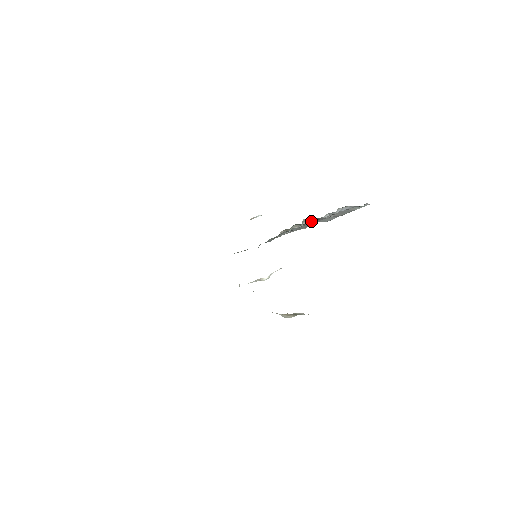
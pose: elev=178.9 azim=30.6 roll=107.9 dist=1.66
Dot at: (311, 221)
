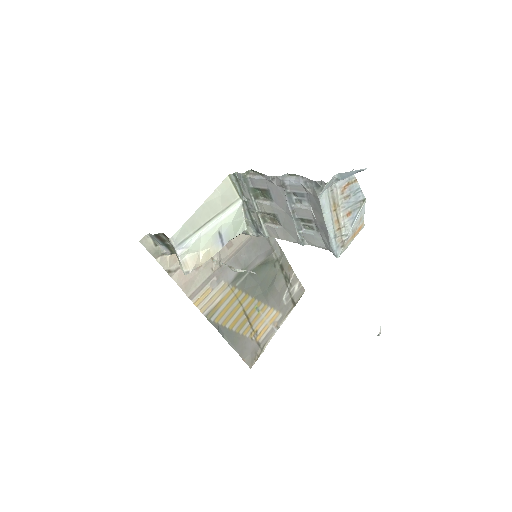
Dot at: (258, 178)
